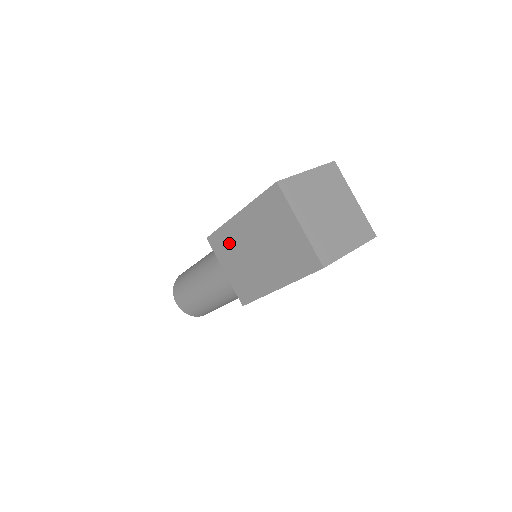
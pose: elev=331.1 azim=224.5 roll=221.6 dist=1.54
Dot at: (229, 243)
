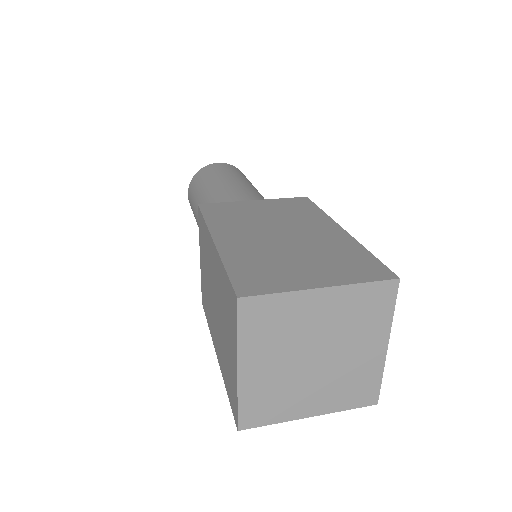
Dot at: (205, 246)
